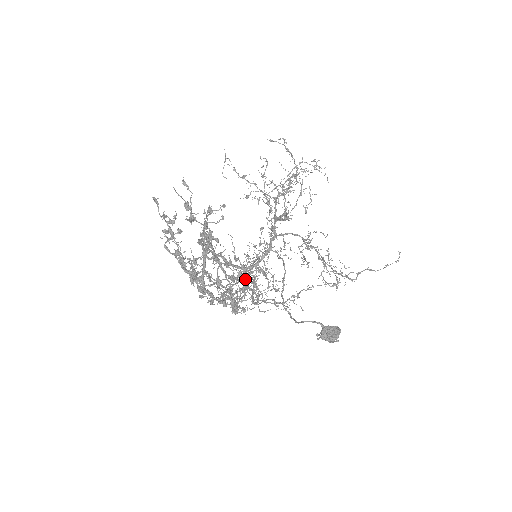
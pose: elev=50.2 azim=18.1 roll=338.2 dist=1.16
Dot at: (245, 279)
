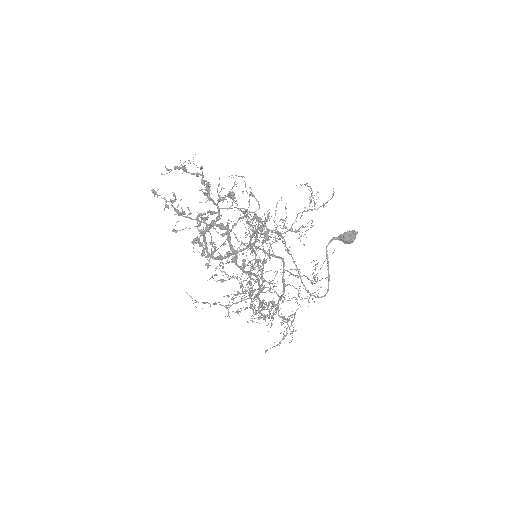
Dot at: (269, 305)
